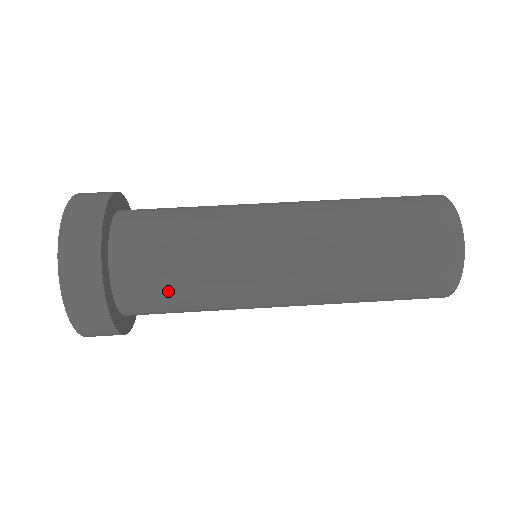
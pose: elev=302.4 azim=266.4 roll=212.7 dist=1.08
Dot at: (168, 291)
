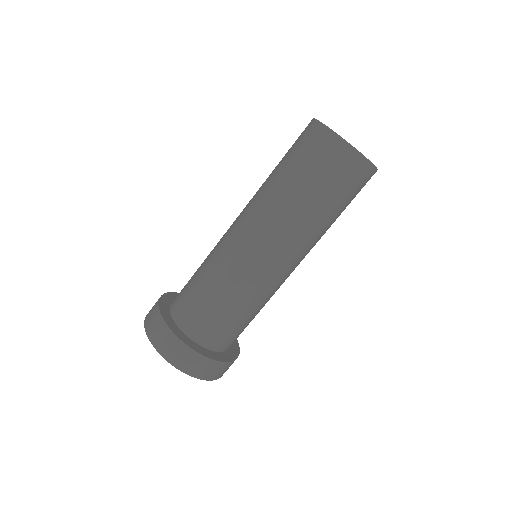
Dot at: occluded
